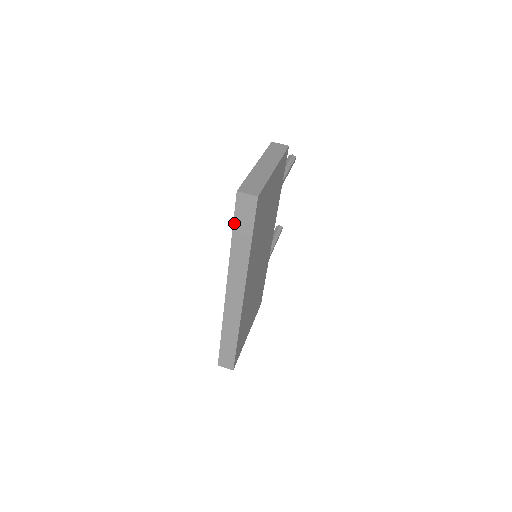
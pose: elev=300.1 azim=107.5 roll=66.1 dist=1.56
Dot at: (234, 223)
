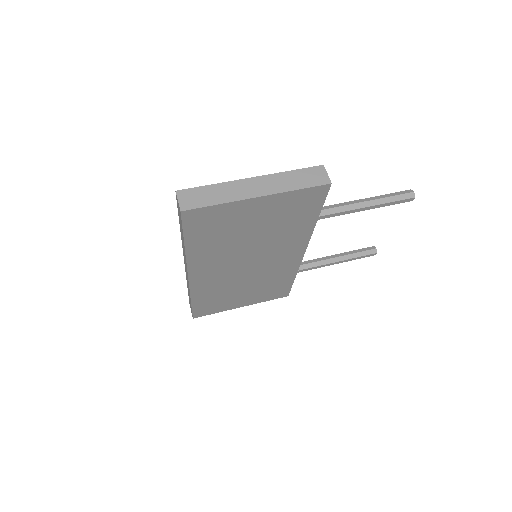
Dot at: occluded
